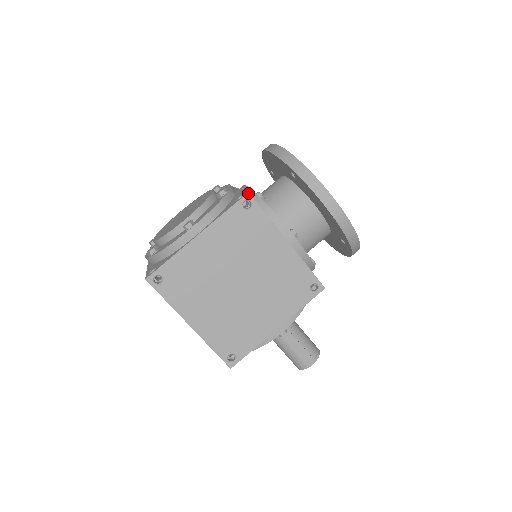
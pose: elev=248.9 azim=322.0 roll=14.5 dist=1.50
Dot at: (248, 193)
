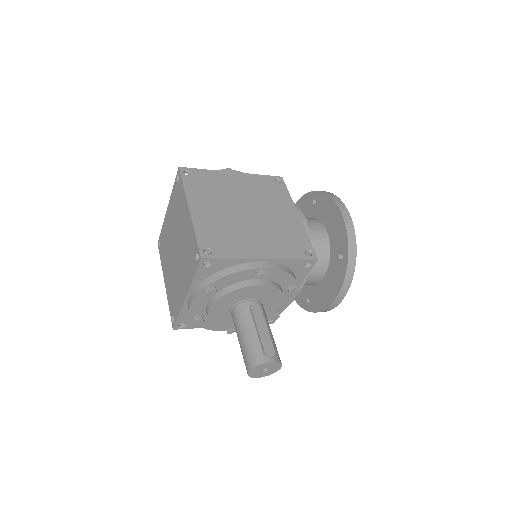
Dot at: (282, 177)
